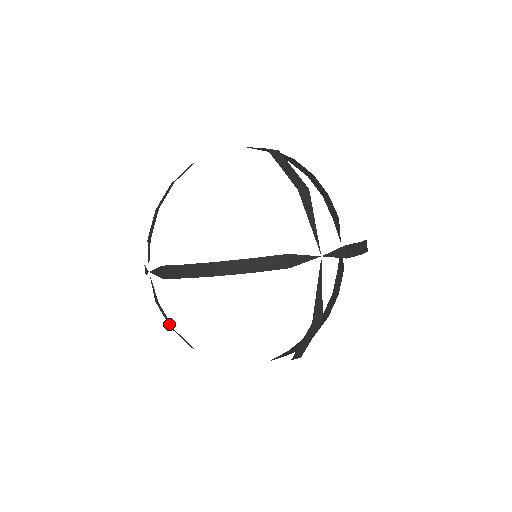
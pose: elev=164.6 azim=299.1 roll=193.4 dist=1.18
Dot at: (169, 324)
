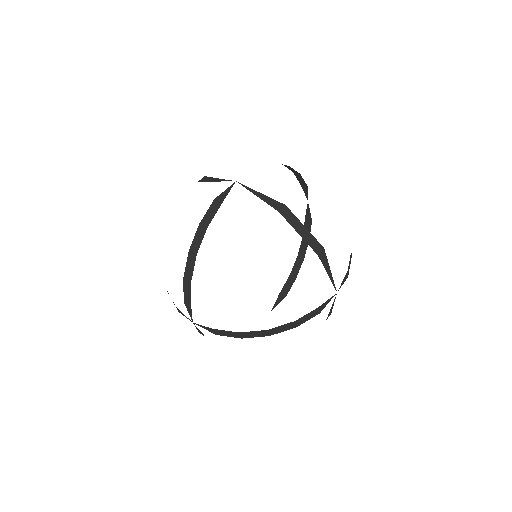
Dot at: occluded
